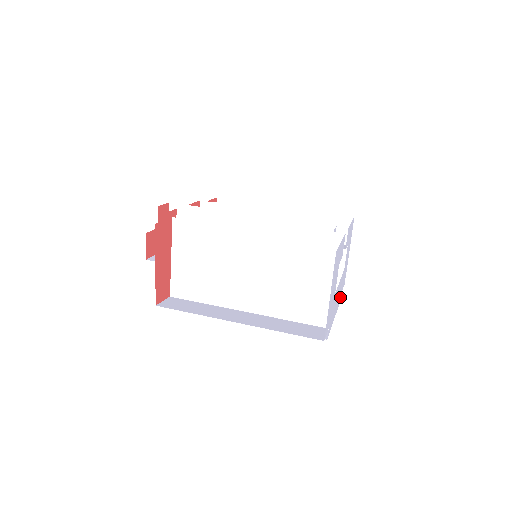
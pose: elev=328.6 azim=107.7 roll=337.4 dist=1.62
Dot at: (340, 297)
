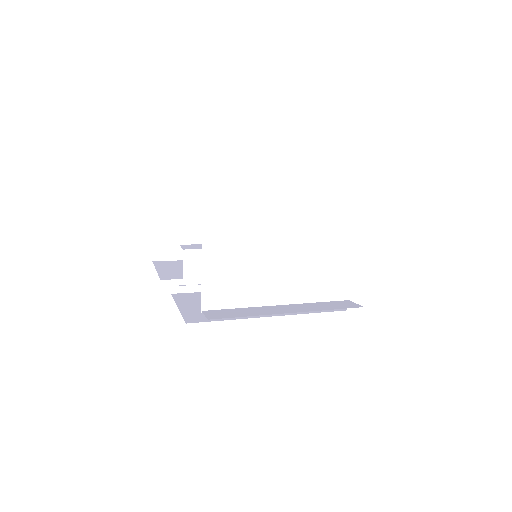
Dot at: occluded
